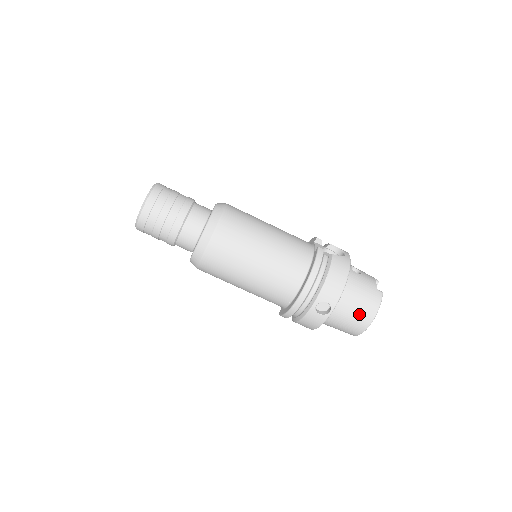
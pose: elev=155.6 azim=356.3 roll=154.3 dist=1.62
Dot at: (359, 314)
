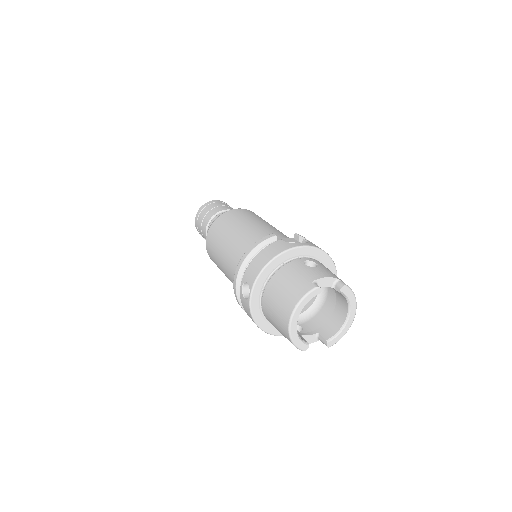
Dot at: (280, 306)
